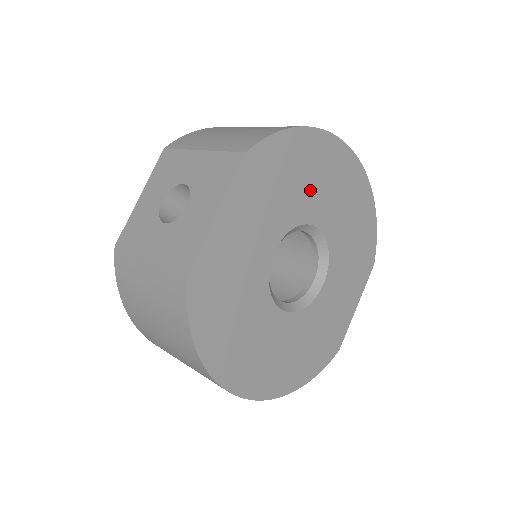
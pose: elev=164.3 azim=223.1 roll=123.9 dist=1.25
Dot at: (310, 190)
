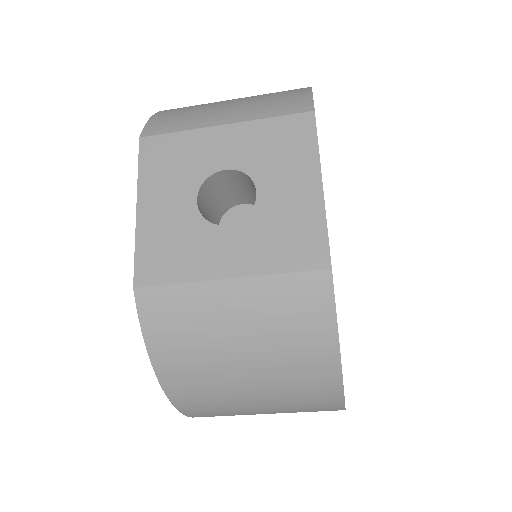
Dot at: occluded
